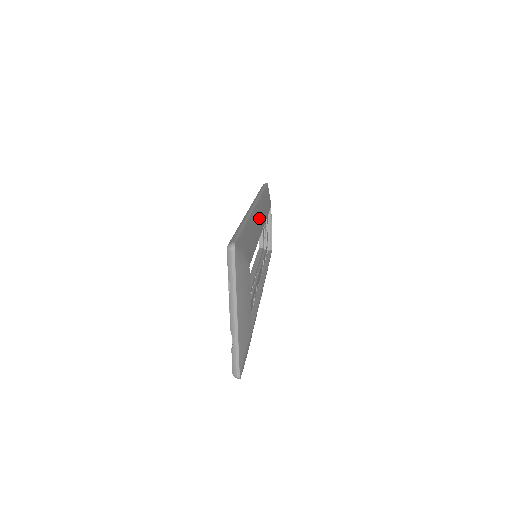
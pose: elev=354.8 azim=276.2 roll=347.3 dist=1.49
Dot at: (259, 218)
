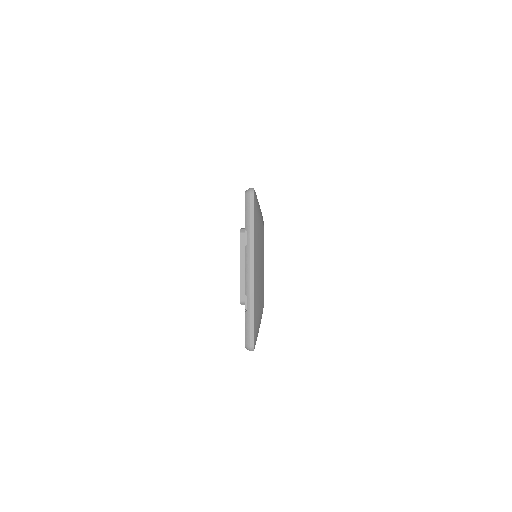
Dot at: occluded
